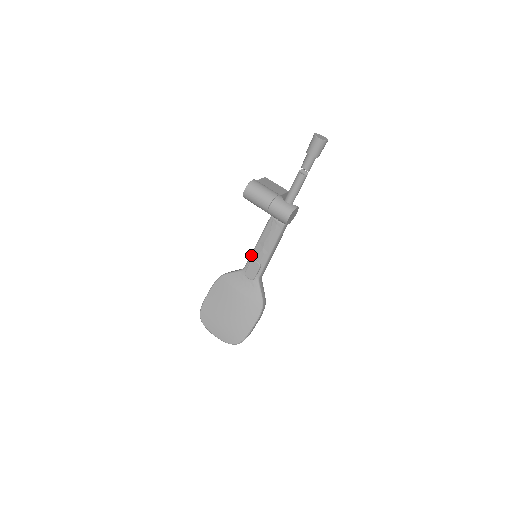
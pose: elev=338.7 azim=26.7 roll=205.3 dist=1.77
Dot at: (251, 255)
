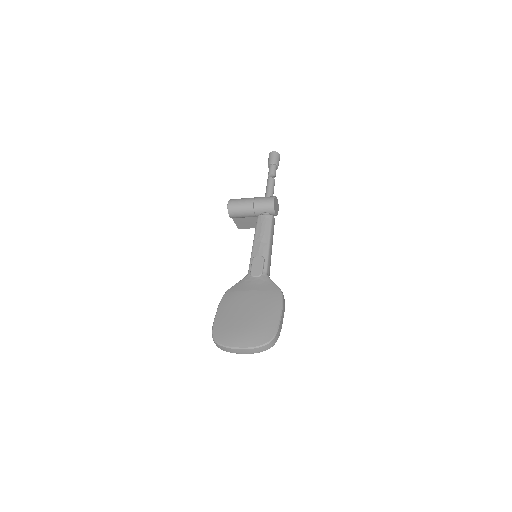
Dot at: (251, 256)
